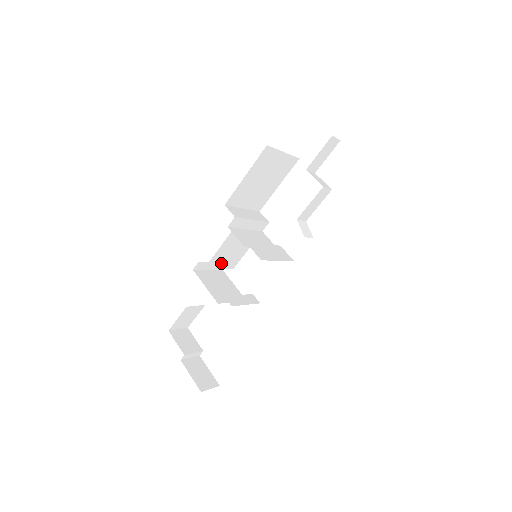
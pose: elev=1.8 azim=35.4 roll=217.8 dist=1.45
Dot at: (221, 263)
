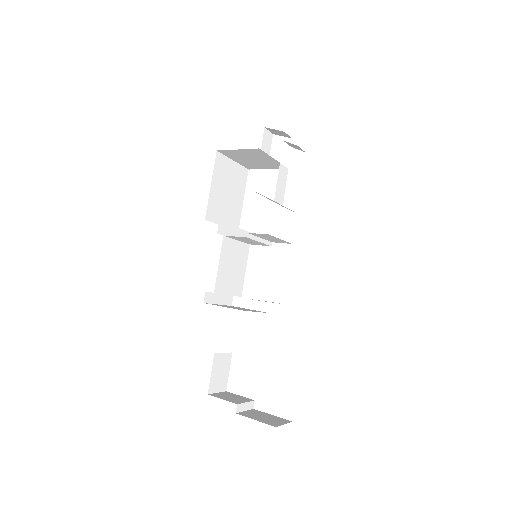
Dot at: (227, 286)
